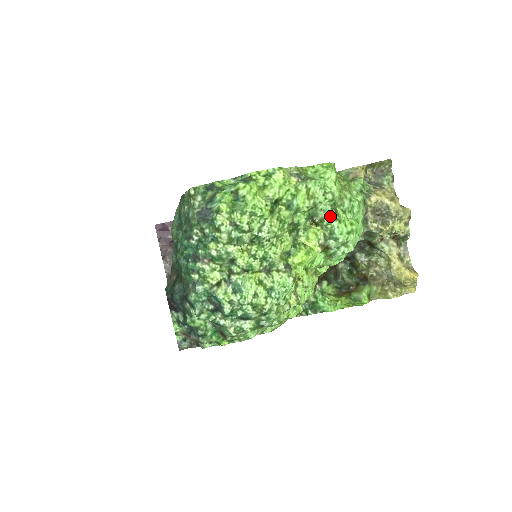
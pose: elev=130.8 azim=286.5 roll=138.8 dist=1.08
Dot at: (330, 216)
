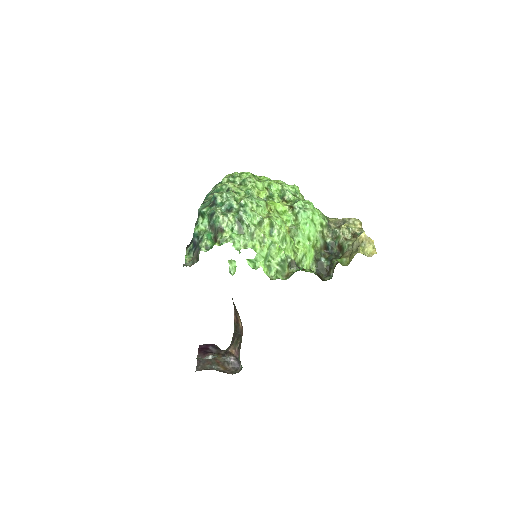
Dot at: (294, 196)
